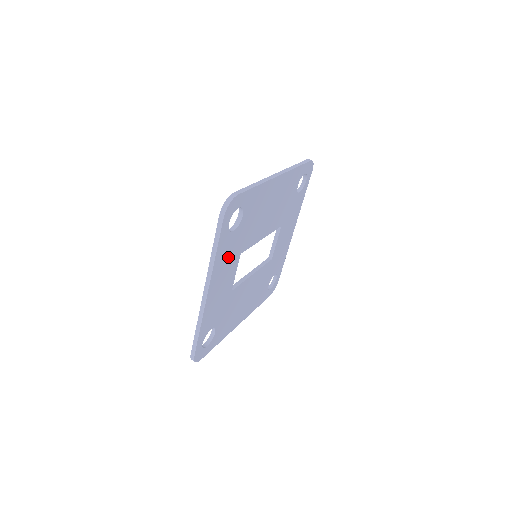
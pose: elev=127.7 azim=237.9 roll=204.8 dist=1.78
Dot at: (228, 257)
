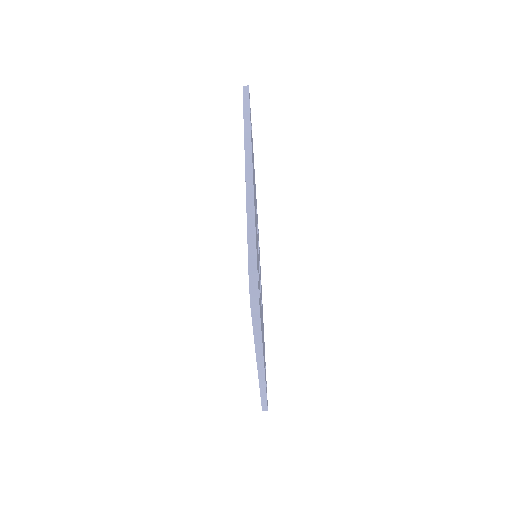
Dot at: (261, 317)
